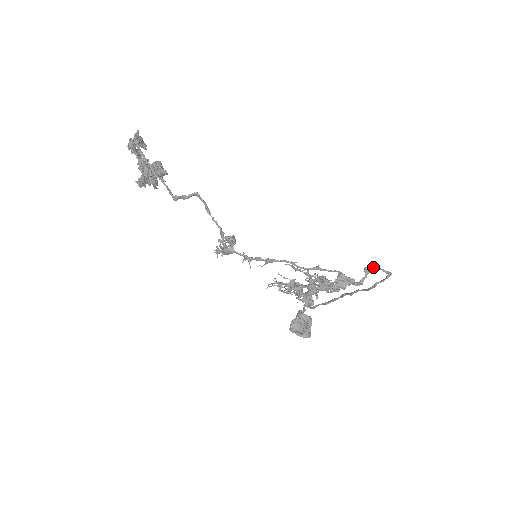
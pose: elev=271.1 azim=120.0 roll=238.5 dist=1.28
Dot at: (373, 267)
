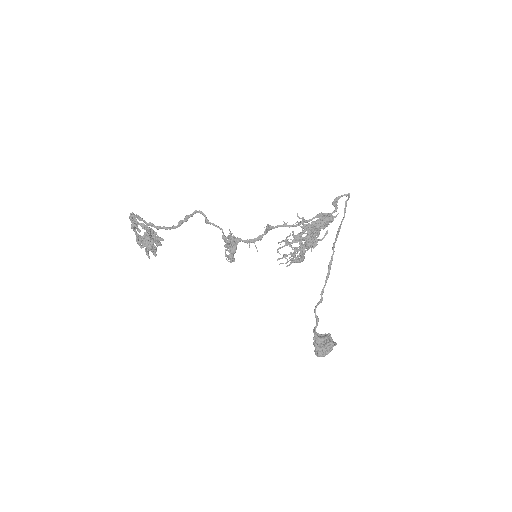
Dot at: (336, 199)
